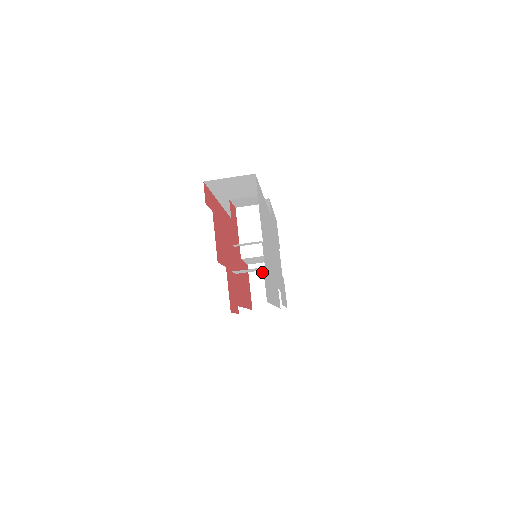
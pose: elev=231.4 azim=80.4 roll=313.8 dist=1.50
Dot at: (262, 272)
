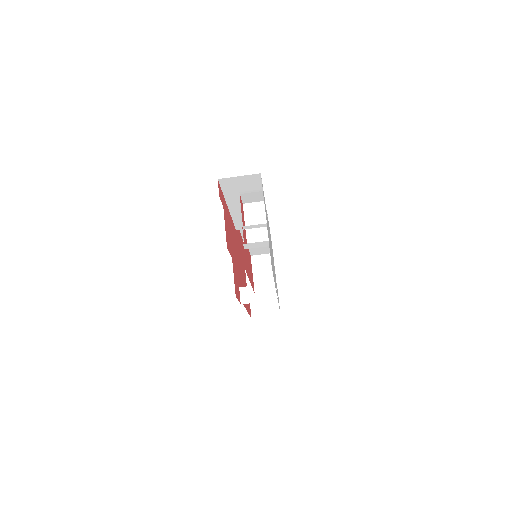
Dot at: (263, 262)
